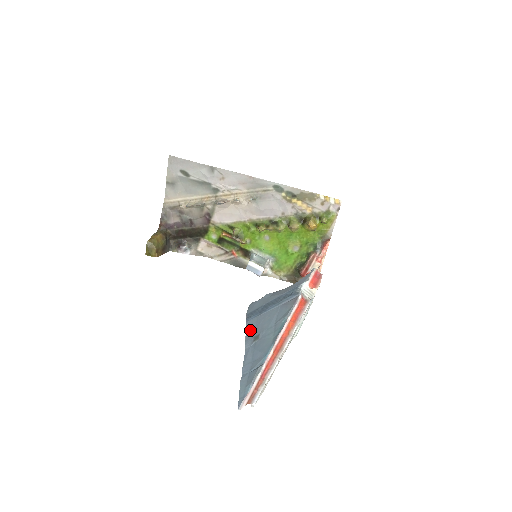
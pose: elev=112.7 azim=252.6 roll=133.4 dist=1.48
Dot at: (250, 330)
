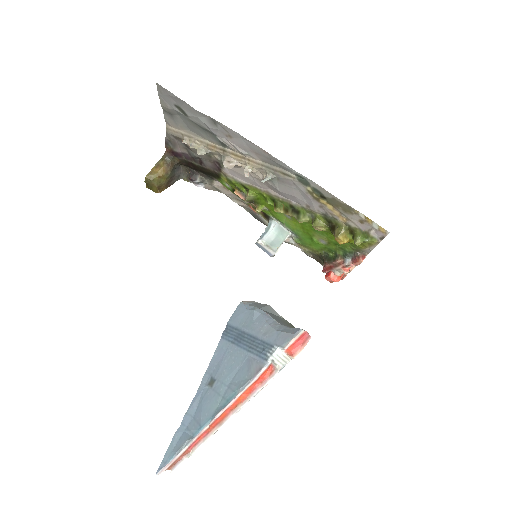
Dot at: (215, 359)
